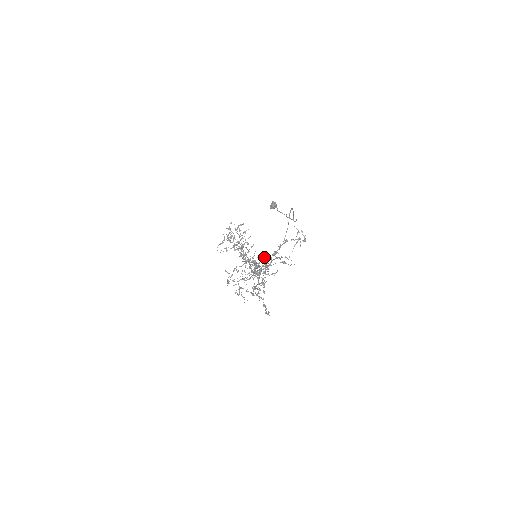
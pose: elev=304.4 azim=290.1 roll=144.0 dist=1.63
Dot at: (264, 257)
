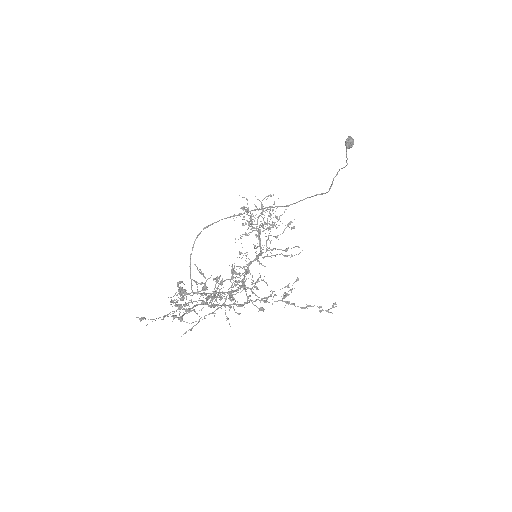
Dot at: occluded
